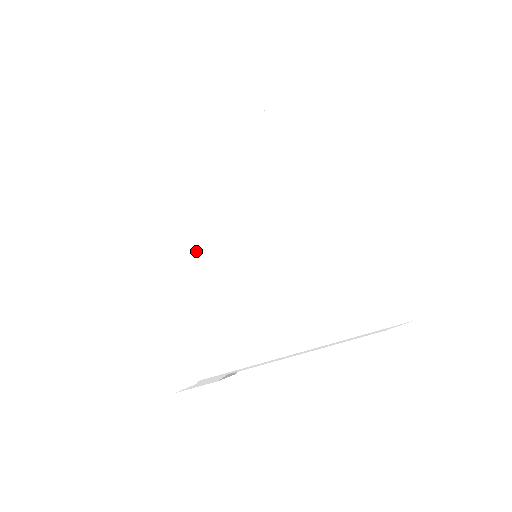
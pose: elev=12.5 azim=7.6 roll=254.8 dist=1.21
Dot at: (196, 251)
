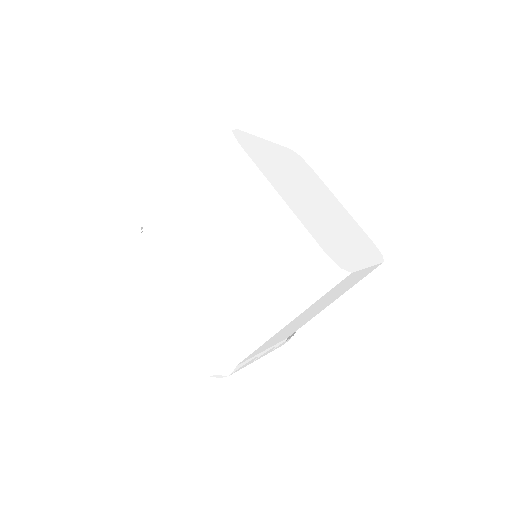
Dot at: (196, 287)
